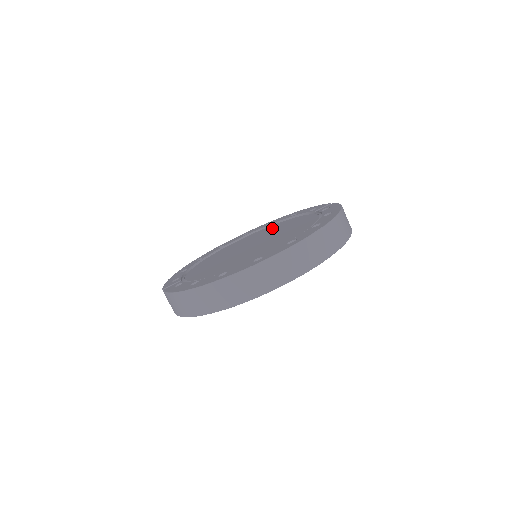
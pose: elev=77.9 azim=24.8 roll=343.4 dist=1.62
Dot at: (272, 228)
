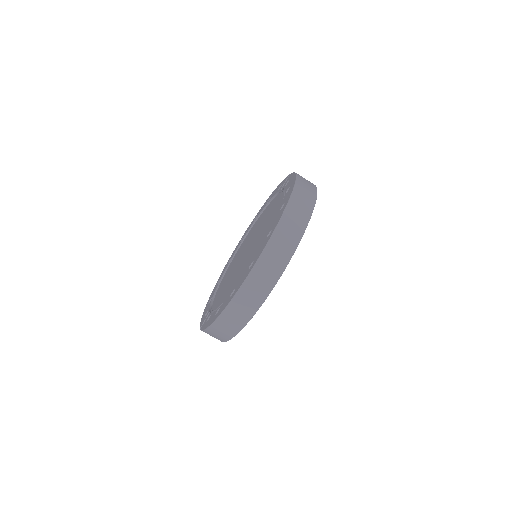
Dot at: (257, 223)
